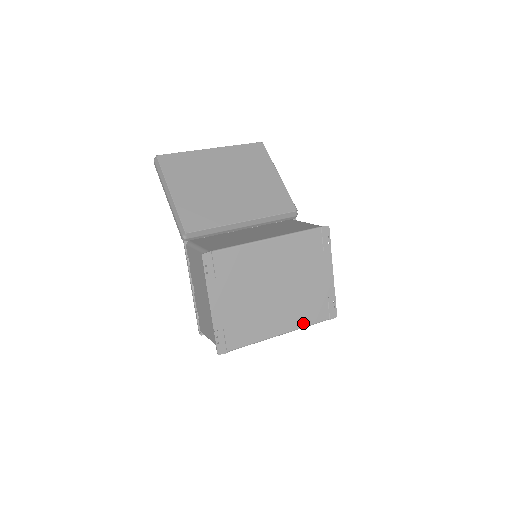
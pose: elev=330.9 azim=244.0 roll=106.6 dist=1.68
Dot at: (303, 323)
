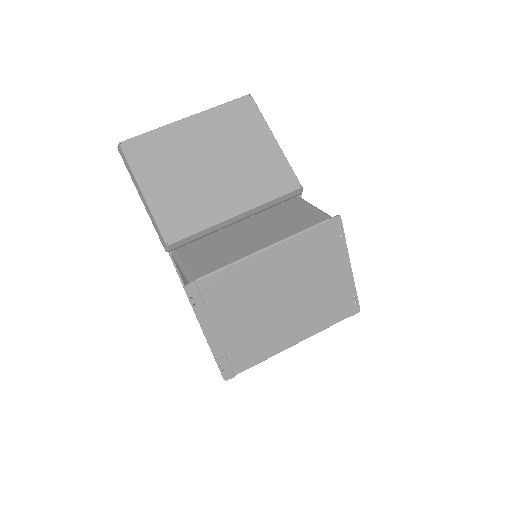
Dot at: (320, 327)
